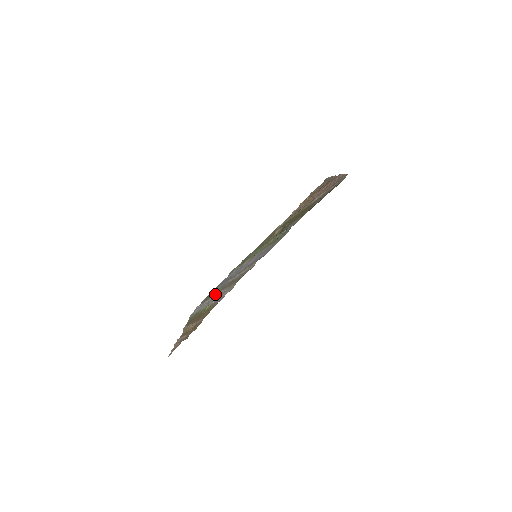
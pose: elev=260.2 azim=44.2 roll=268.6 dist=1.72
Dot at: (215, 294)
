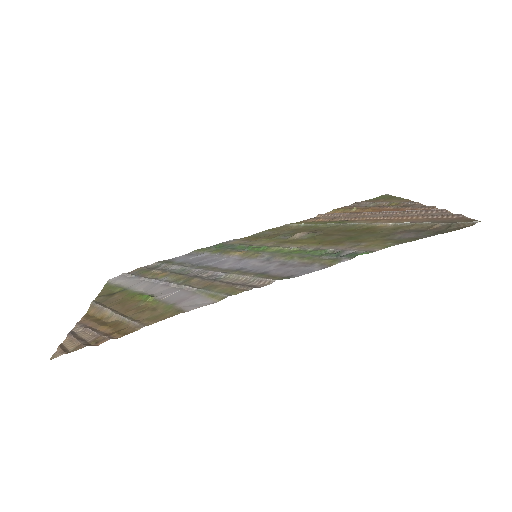
Dot at: (167, 279)
